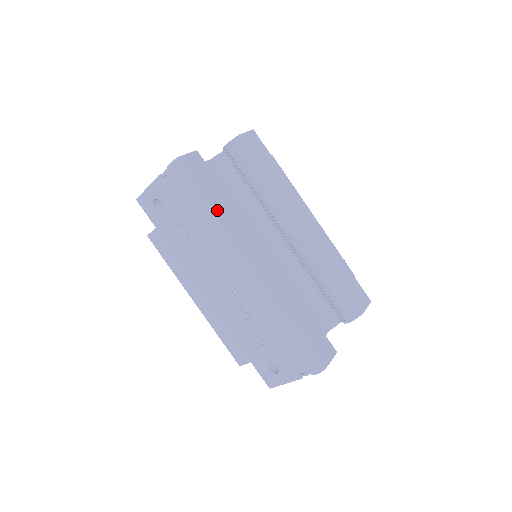
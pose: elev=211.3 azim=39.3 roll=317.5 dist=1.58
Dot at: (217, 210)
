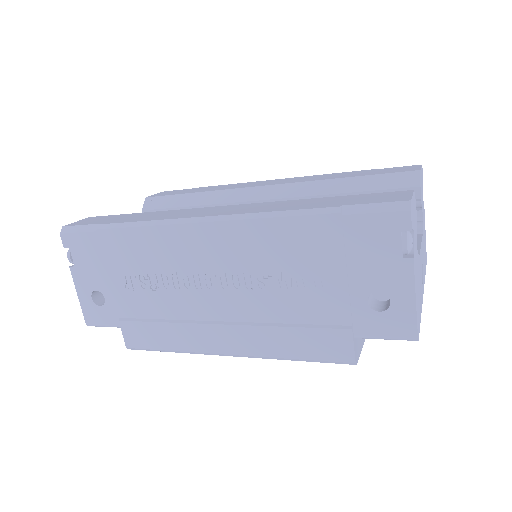
Dot at: (131, 221)
